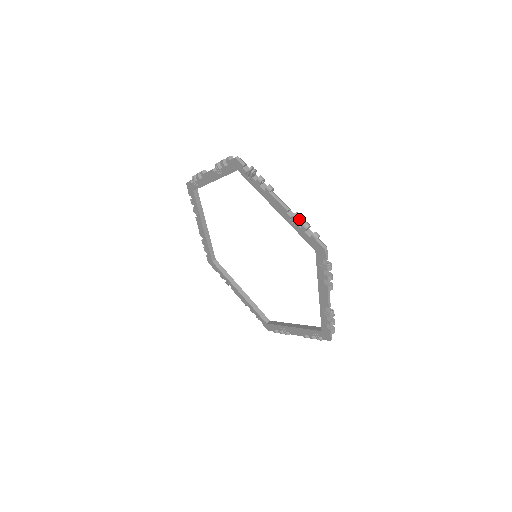
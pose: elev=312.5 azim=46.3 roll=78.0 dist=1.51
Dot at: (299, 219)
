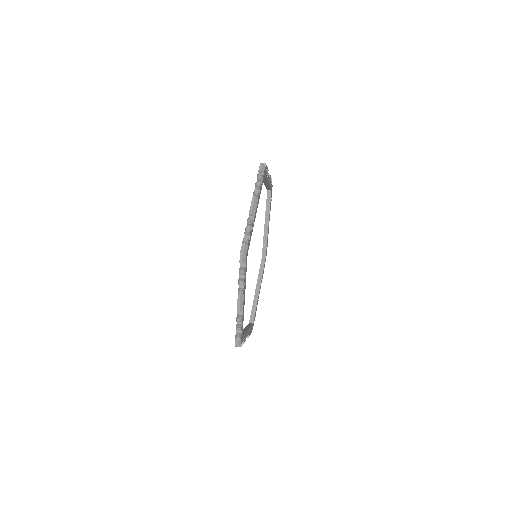
Dot at: (238, 322)
